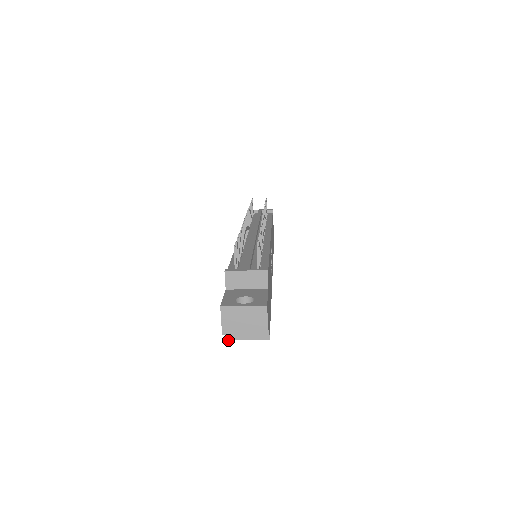
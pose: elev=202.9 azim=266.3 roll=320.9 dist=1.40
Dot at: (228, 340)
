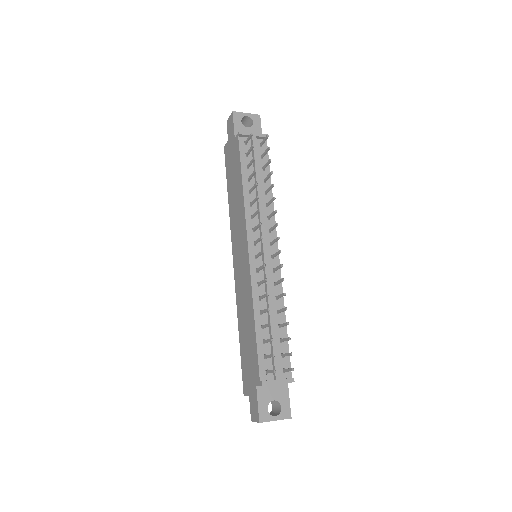
Dot at: occluded
